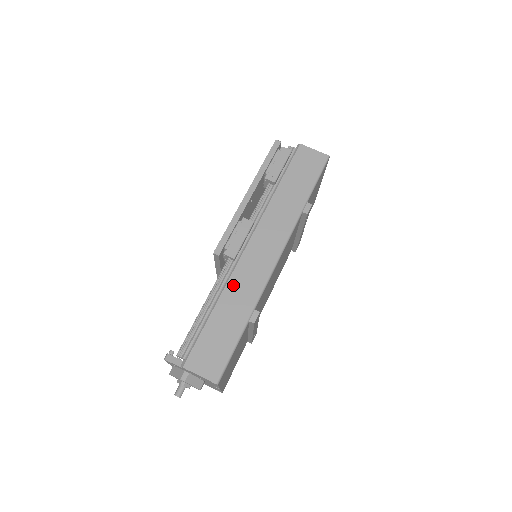
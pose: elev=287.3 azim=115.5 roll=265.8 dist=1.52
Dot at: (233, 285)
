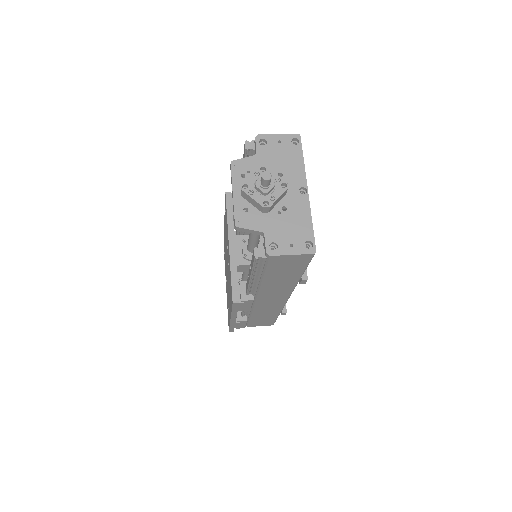
Dot at: occluded
